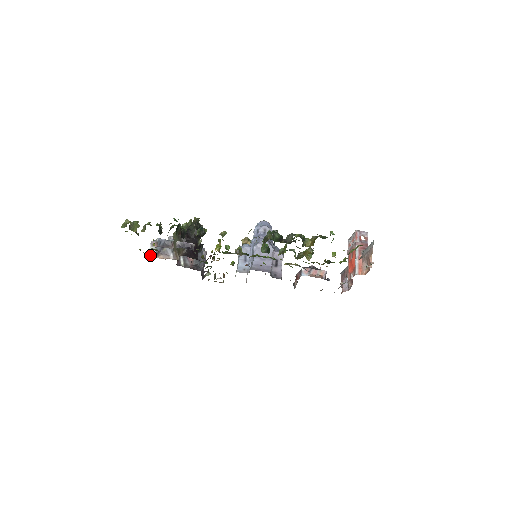
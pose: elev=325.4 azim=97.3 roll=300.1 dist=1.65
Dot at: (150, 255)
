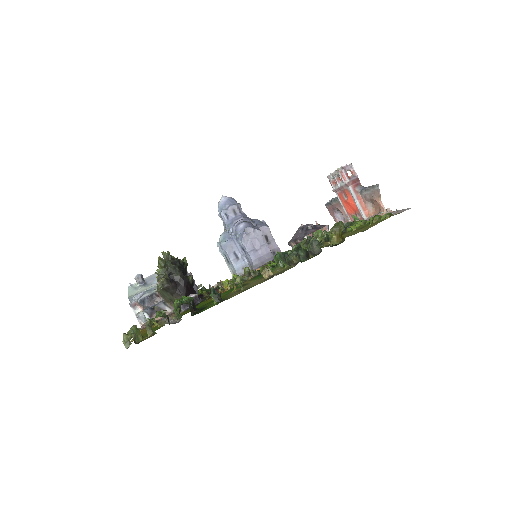
Dot at: (141, 320)
